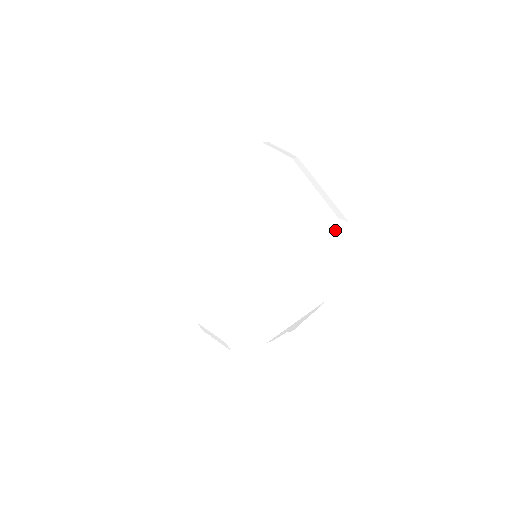
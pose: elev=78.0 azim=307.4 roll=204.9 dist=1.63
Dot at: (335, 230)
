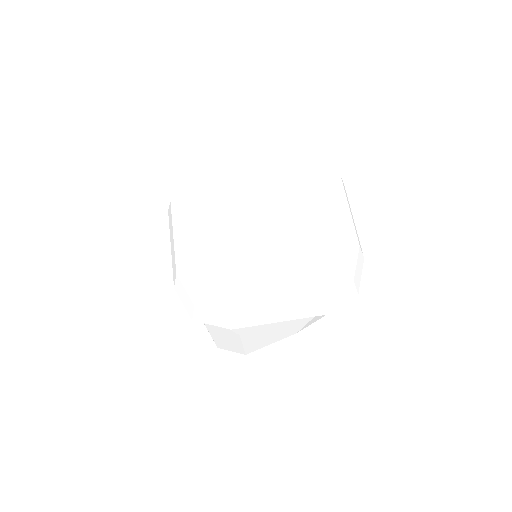
Dot at: (352, 254)
